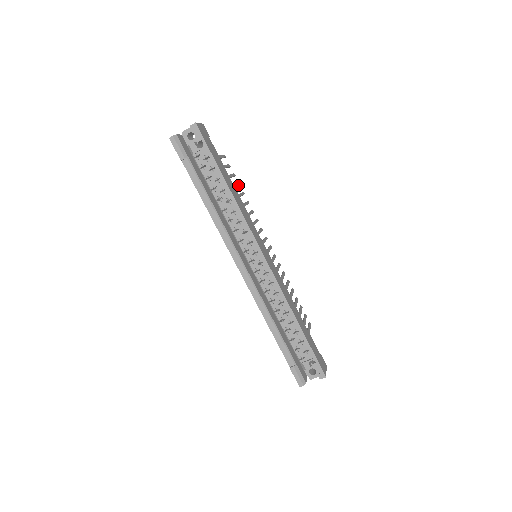
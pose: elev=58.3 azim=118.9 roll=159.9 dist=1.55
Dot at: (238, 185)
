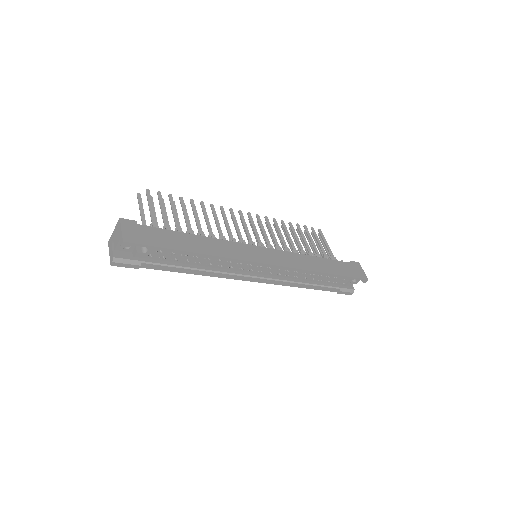
Dot at: (184, 204)
